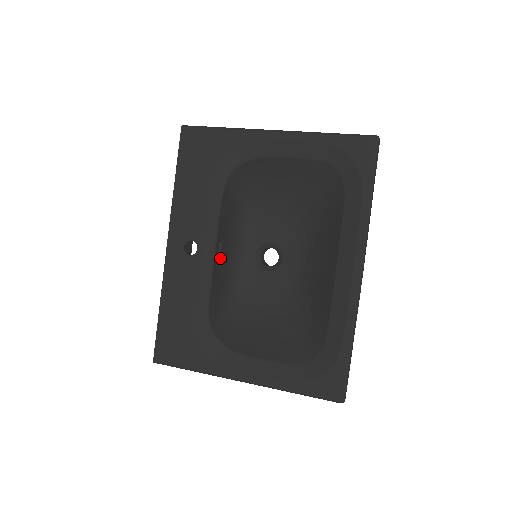
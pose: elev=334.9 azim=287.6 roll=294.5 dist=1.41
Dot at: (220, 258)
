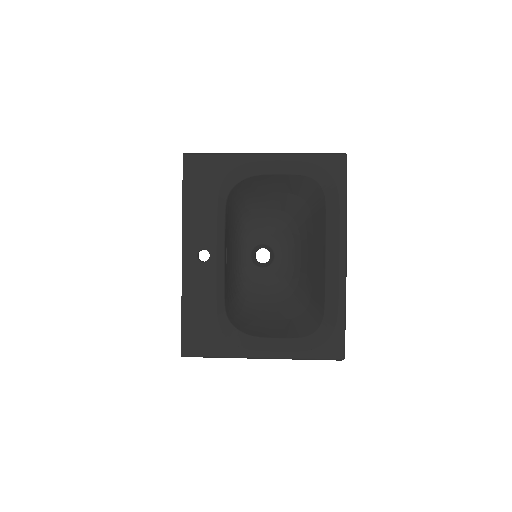
Dot at: (227, 261)
